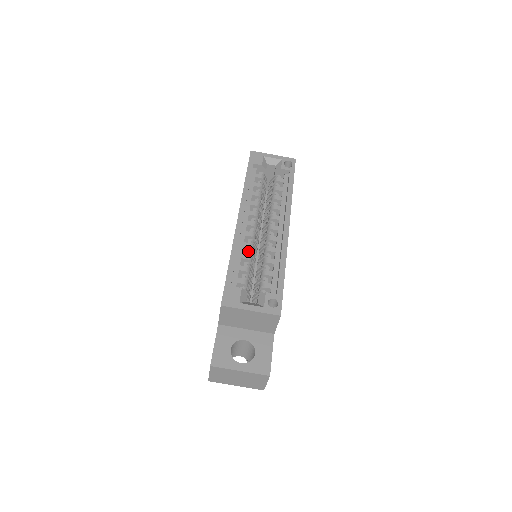
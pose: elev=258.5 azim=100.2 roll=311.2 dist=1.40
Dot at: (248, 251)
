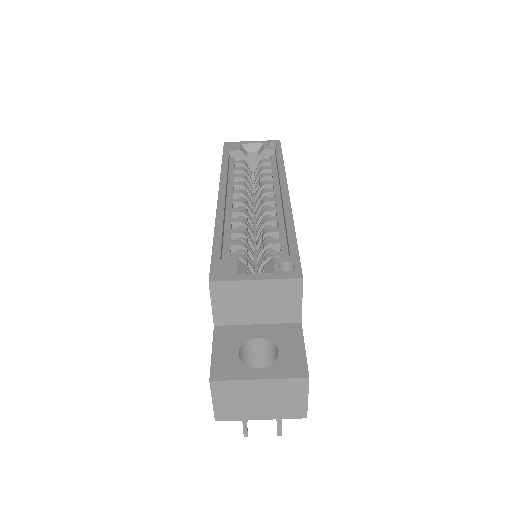
Dot at: (239, 227)
